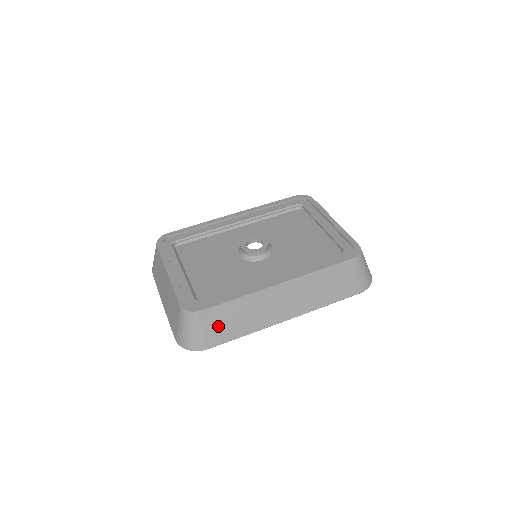
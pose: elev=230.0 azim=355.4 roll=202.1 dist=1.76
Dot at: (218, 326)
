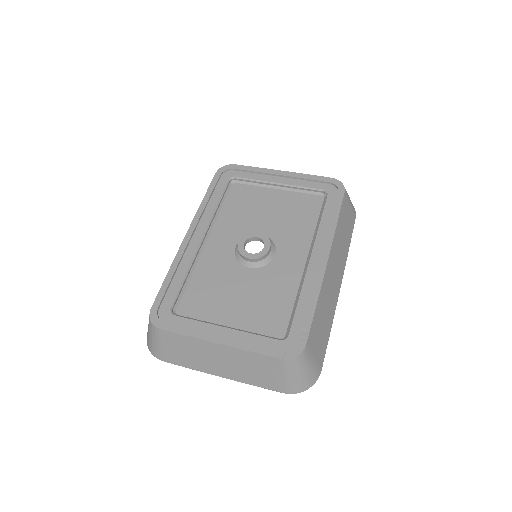
Dot at: (318, 343)
